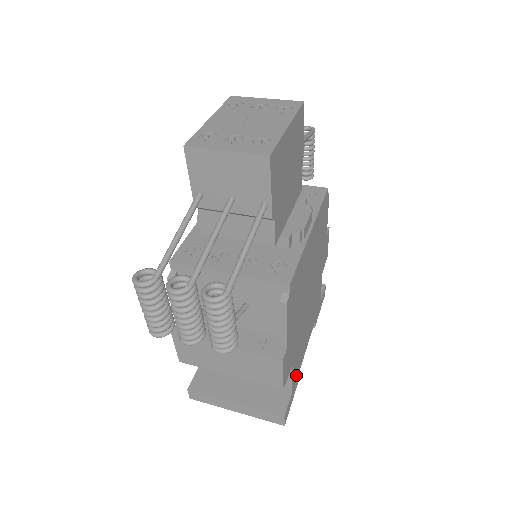
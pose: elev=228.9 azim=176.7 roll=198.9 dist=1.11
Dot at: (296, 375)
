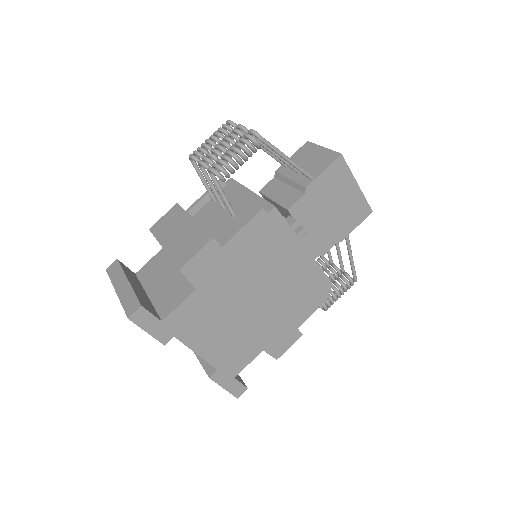
Dot at: (176, 325)
